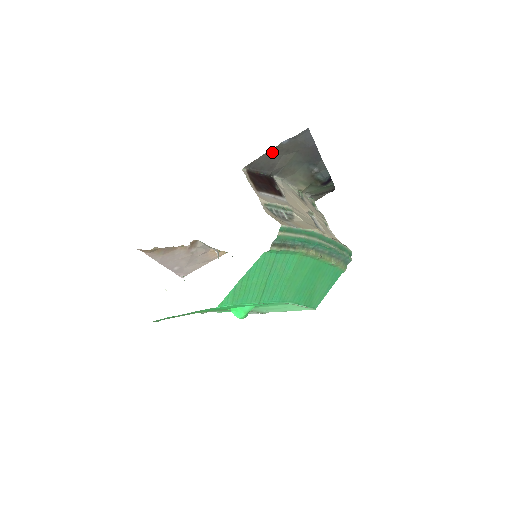
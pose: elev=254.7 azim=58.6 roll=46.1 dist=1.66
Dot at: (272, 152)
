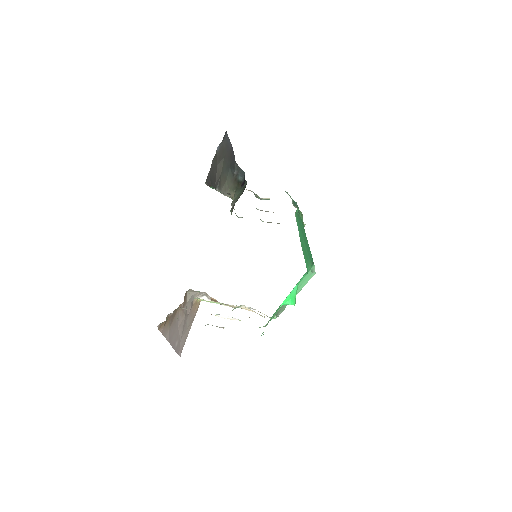
Dot at: (213, 162)
